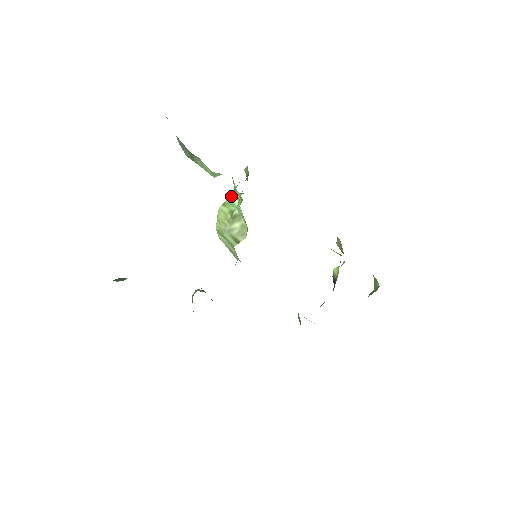
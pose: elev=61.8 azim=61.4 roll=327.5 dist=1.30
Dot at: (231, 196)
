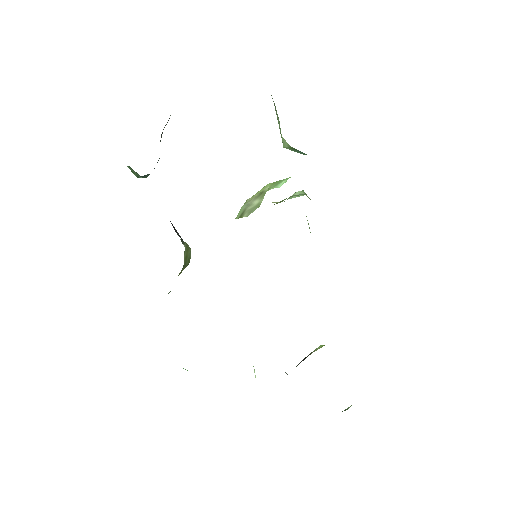
Dot at: (284, 179)
